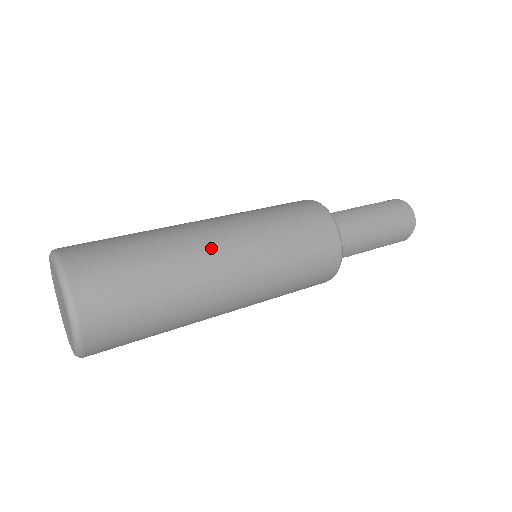
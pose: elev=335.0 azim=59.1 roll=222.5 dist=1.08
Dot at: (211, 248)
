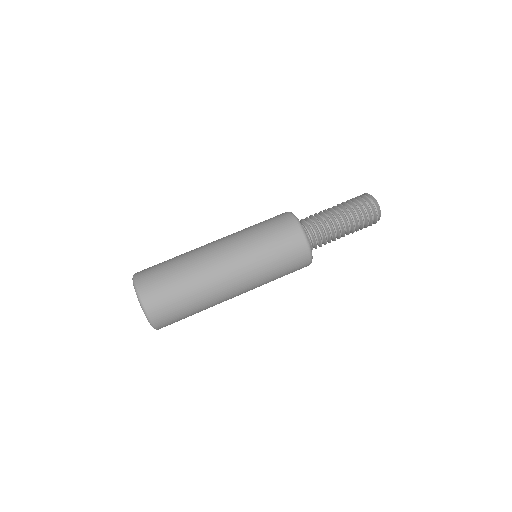
Dot at: (224, 282)
